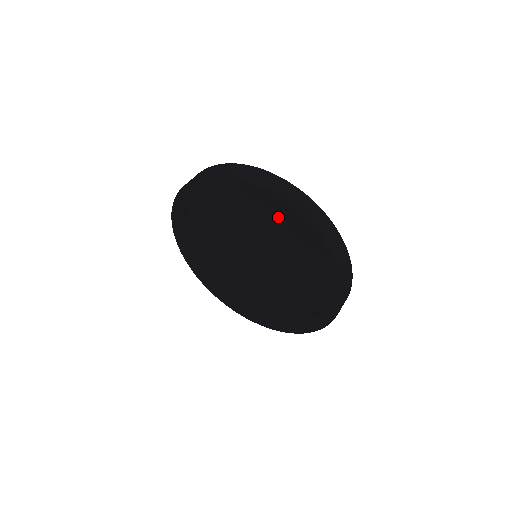
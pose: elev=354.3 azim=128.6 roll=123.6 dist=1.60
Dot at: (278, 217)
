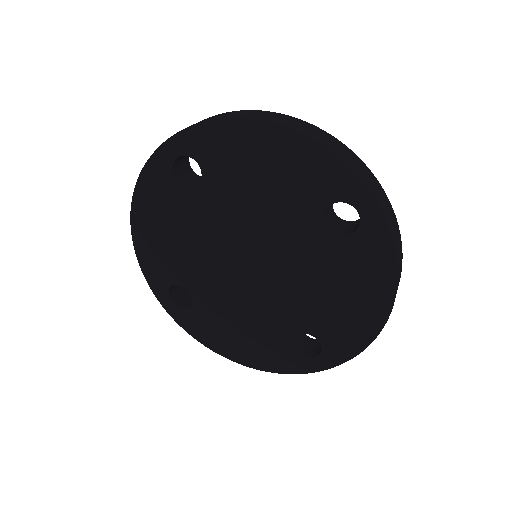
Dot at: (331, 216)
